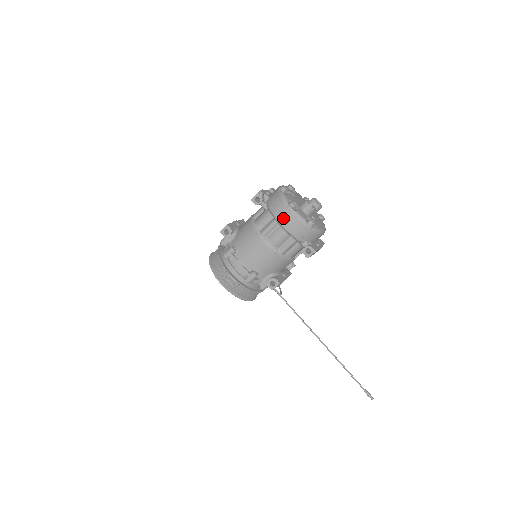
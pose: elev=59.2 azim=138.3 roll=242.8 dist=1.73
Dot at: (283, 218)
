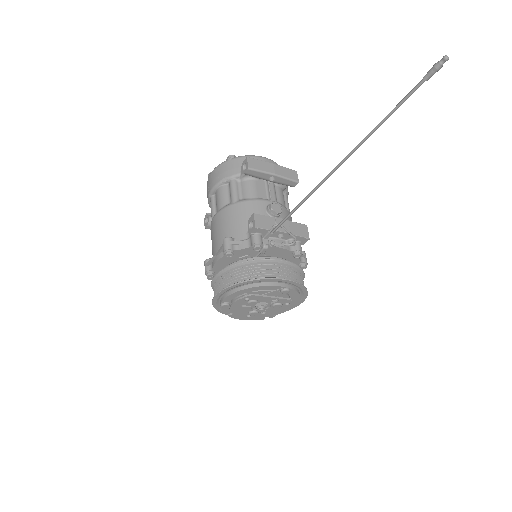
Dot at: (209, 187)
